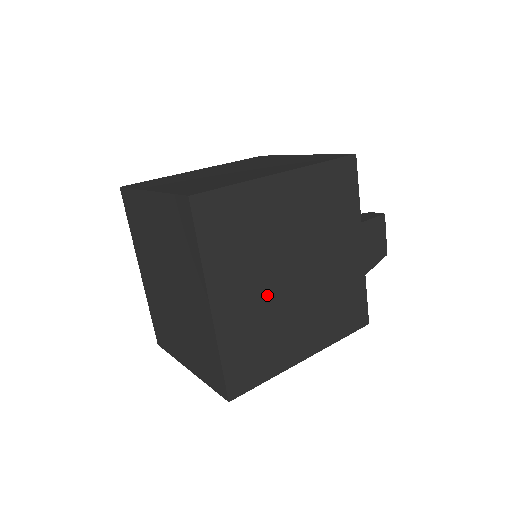
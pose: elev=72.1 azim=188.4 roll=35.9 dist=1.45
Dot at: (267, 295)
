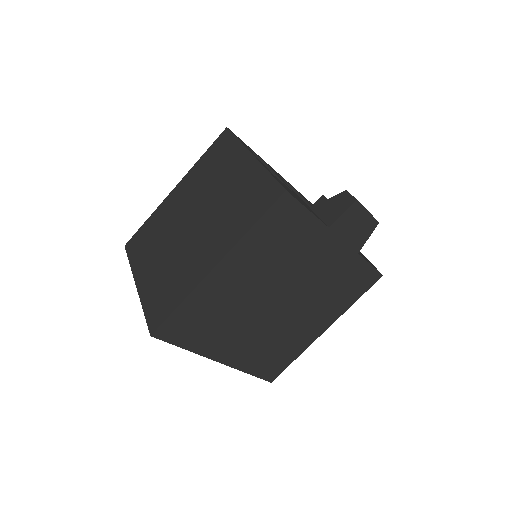
Dot at: (261, 329)
